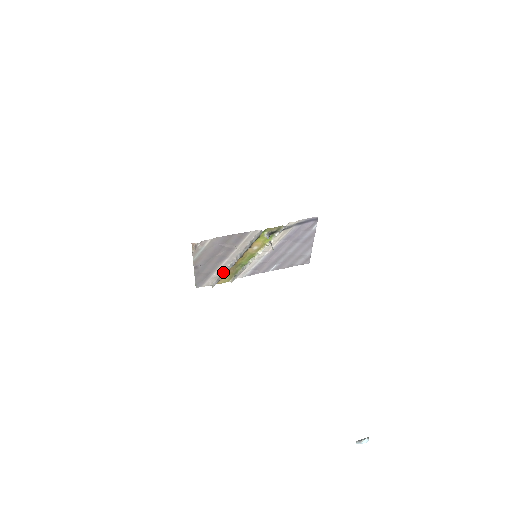
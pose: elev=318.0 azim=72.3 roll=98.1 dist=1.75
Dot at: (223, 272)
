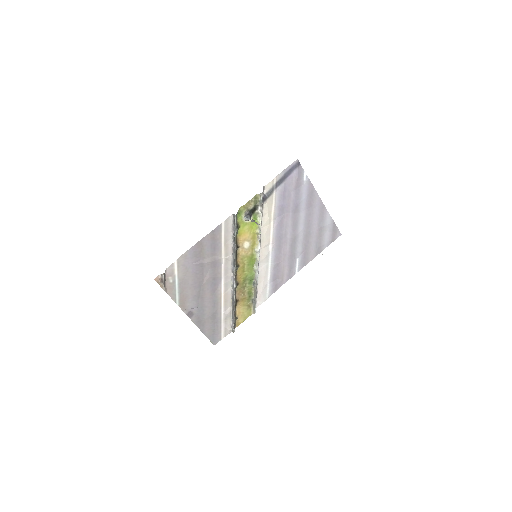
Dot at: (231, 303)
